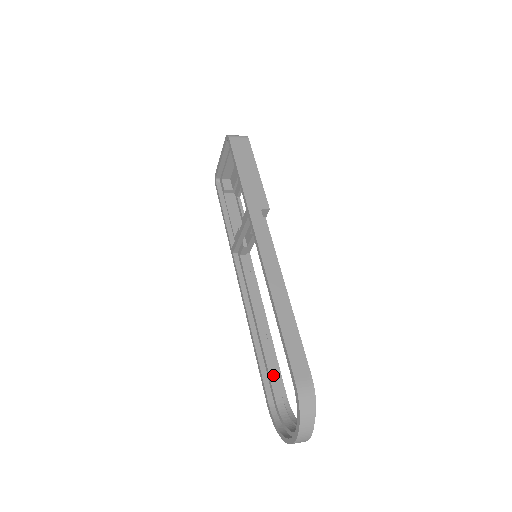
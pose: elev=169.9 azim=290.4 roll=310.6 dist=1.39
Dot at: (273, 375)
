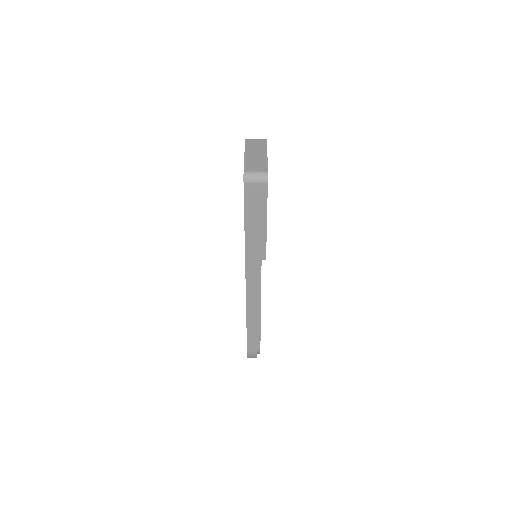
Dot at: occluded
